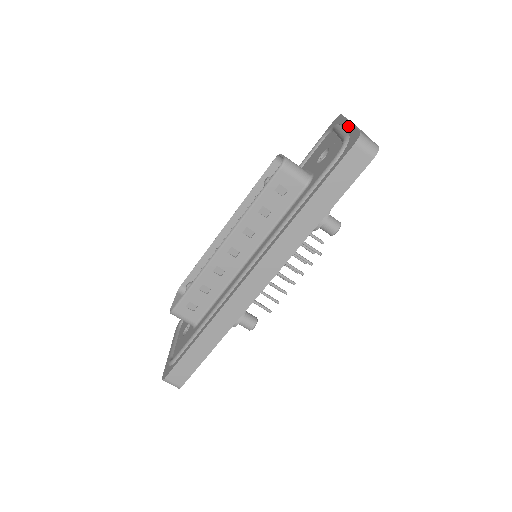
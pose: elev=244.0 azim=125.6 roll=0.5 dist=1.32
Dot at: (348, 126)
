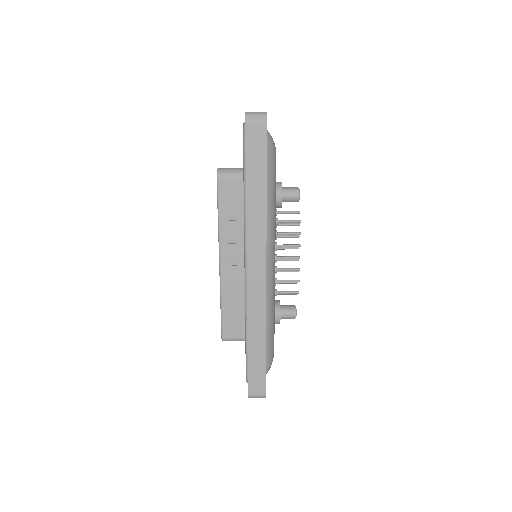
Dot at: occluded
